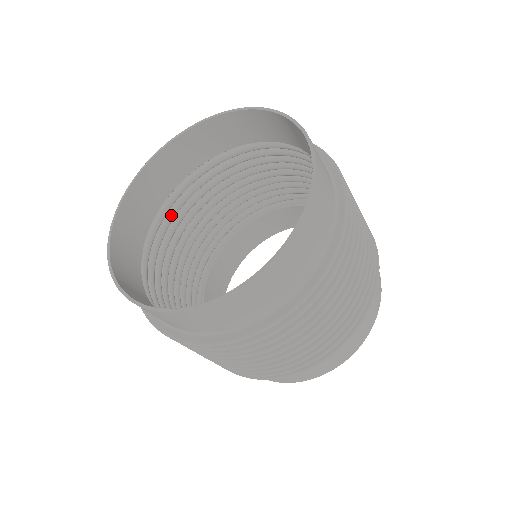
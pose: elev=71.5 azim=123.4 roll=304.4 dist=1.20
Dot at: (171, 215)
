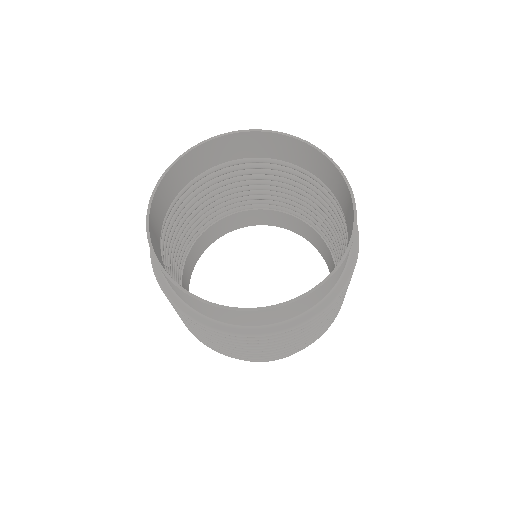
Dot at: (203, 181)
